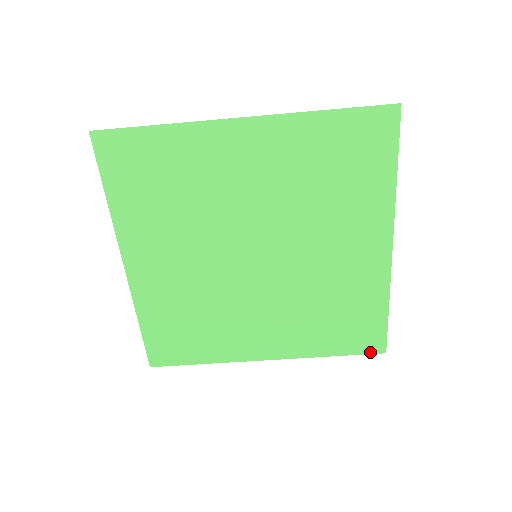
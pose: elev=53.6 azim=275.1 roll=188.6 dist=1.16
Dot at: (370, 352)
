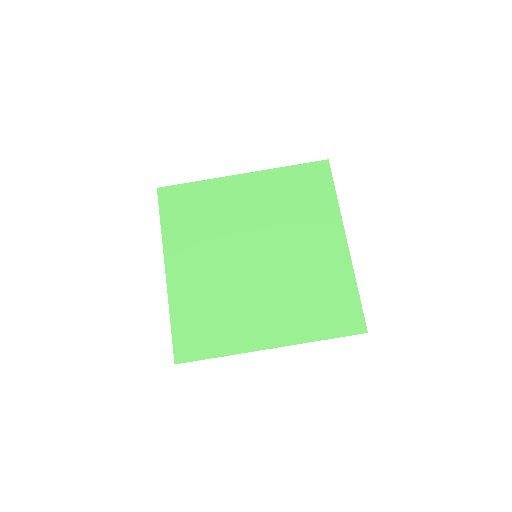
Dot at: (355, 333)
